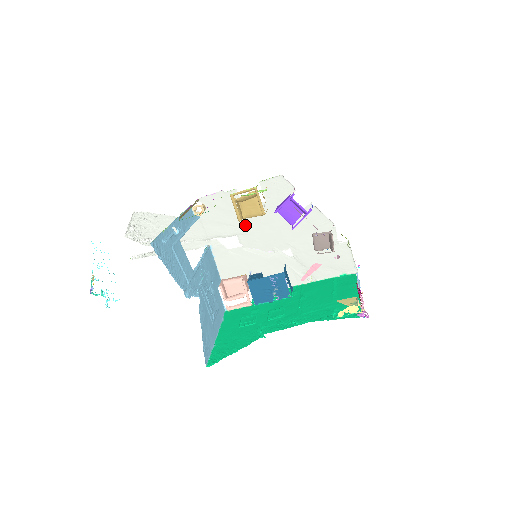
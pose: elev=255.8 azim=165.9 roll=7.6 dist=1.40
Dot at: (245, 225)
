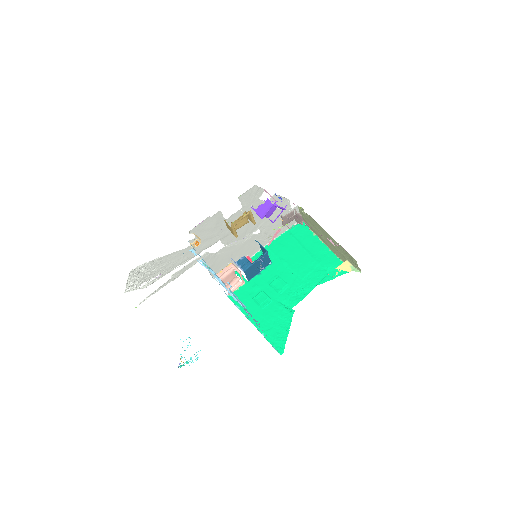
Dot at: (226, 231)
